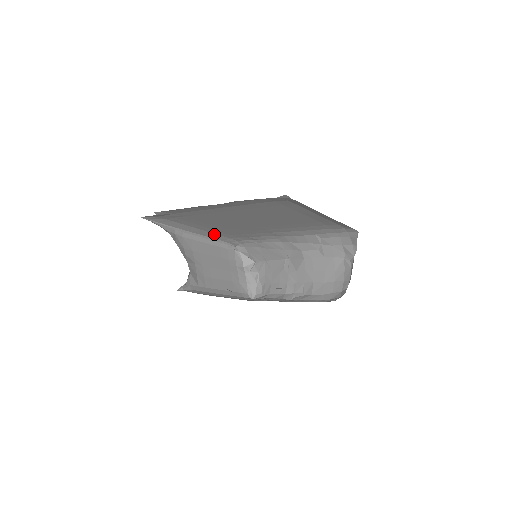
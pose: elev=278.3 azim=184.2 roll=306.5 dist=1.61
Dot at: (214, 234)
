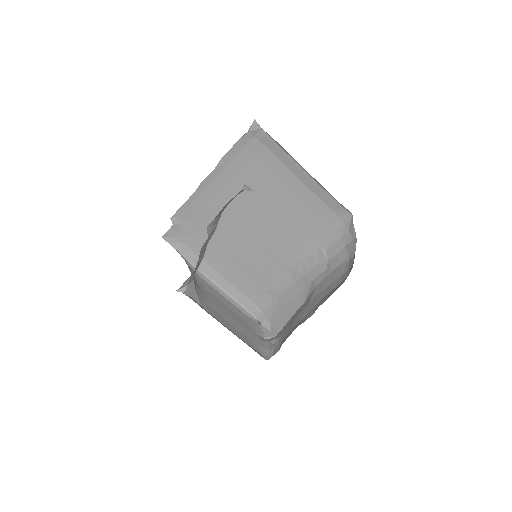
Dot at: (232, 286)
